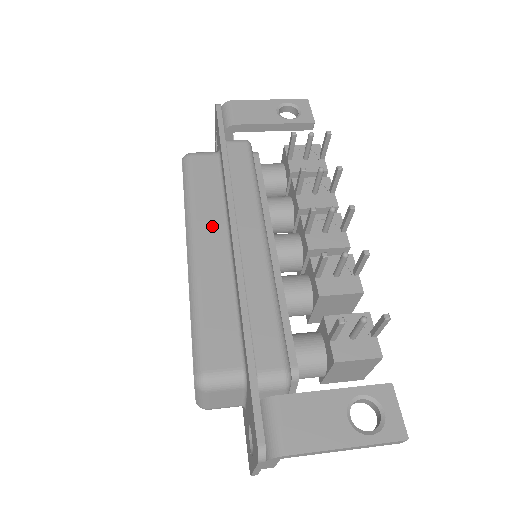
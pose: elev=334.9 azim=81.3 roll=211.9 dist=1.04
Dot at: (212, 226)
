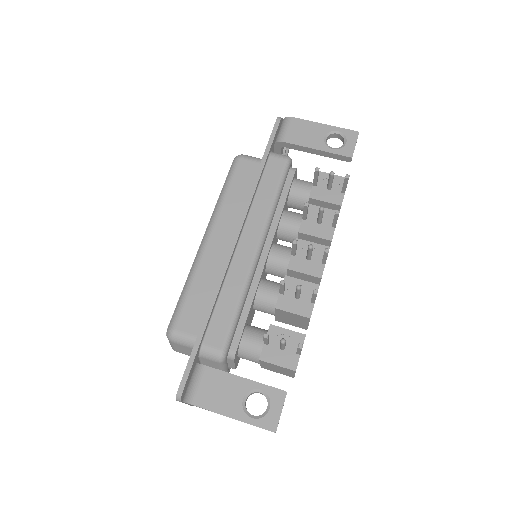
Dot at: (228, 224)
